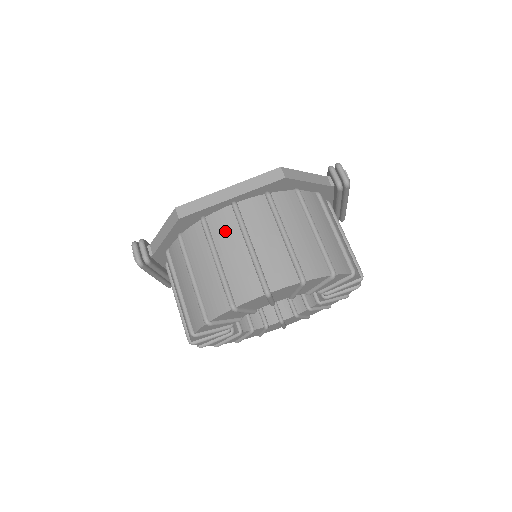
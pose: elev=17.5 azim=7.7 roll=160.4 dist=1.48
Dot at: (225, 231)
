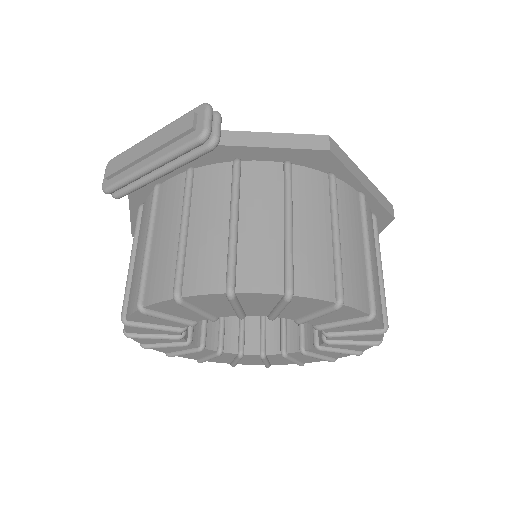
Dot at: (351, 211)
